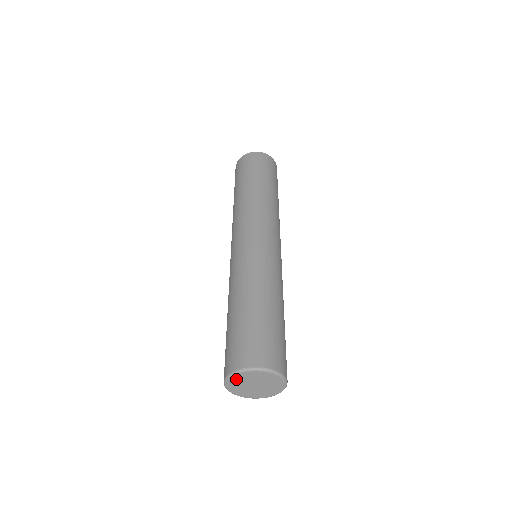
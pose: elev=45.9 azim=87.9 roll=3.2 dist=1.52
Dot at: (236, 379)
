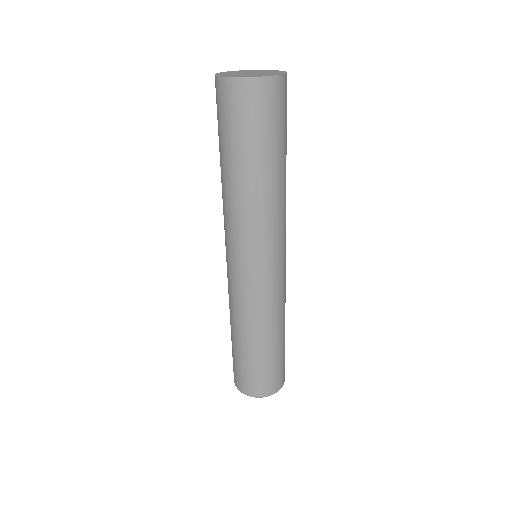
Dot at: occluded
